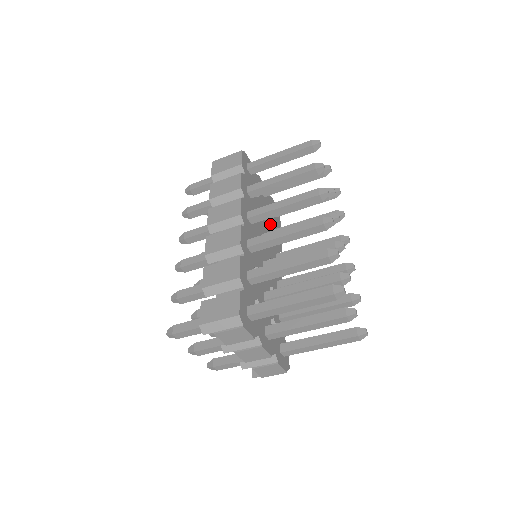
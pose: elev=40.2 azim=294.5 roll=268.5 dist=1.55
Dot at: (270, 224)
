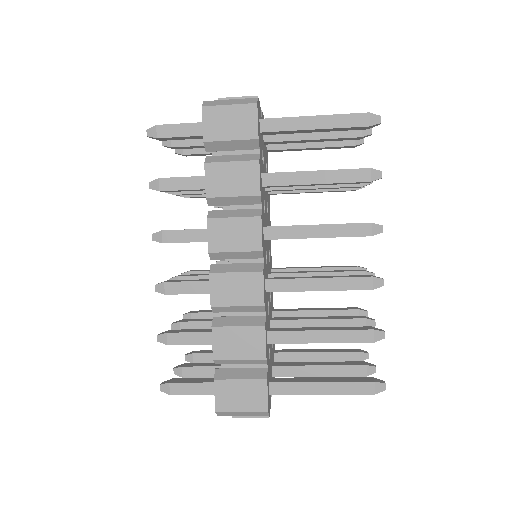
Dot at: occluded
